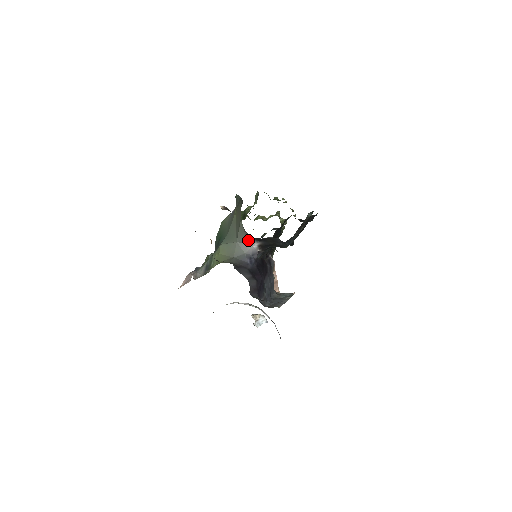
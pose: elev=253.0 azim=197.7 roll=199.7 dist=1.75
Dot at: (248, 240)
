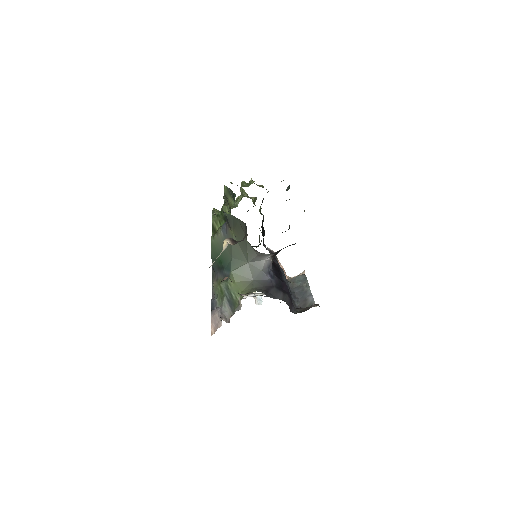
Dot at: (261, 257)
